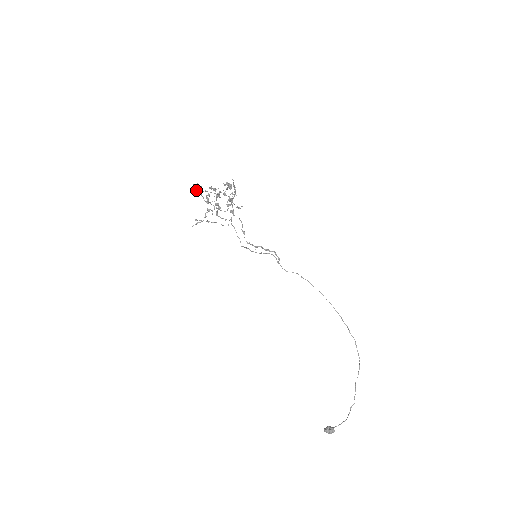
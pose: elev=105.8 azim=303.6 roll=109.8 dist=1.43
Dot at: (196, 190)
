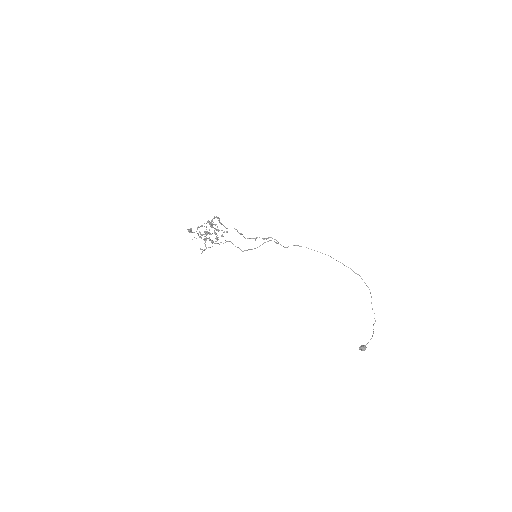
Dot at: occluded
